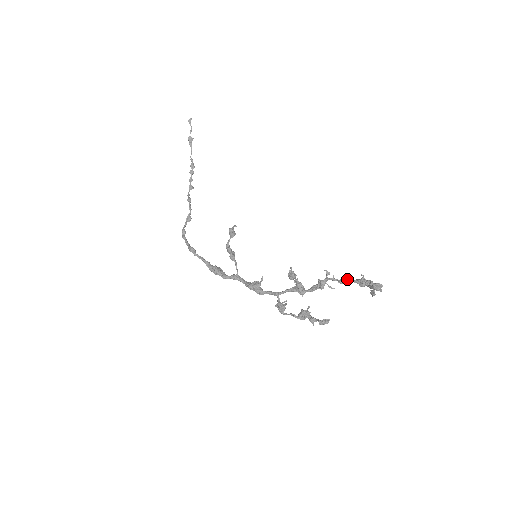
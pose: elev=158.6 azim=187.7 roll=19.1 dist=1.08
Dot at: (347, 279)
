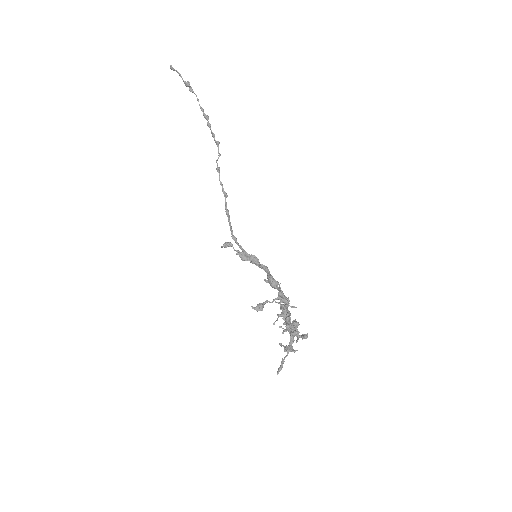
Dot at: (283, 323)
